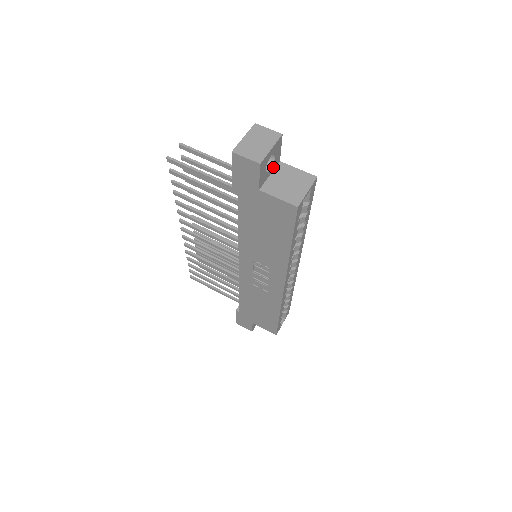
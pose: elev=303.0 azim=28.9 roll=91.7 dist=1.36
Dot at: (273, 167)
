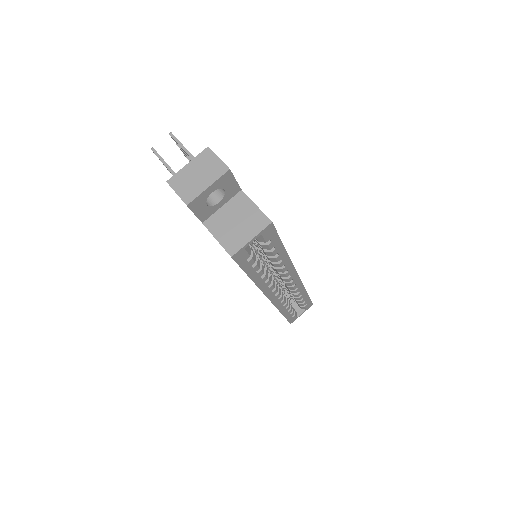
Dot at: (227, 198)
